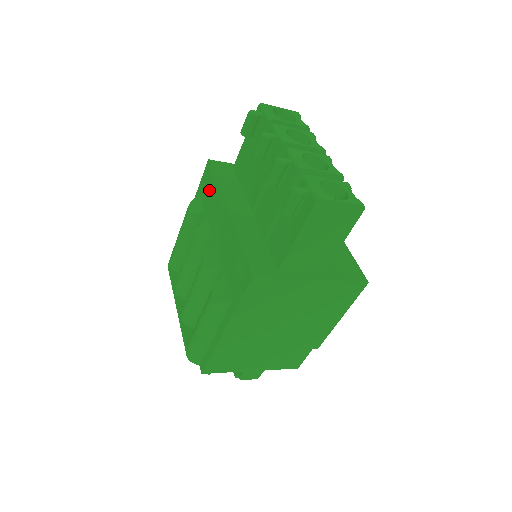
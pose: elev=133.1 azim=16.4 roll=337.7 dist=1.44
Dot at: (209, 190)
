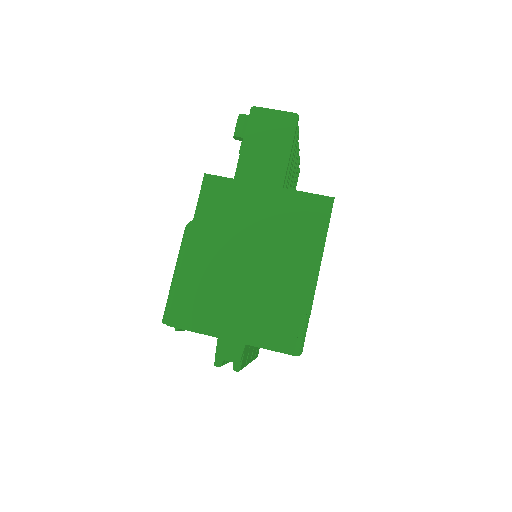
Dot at: occluded
